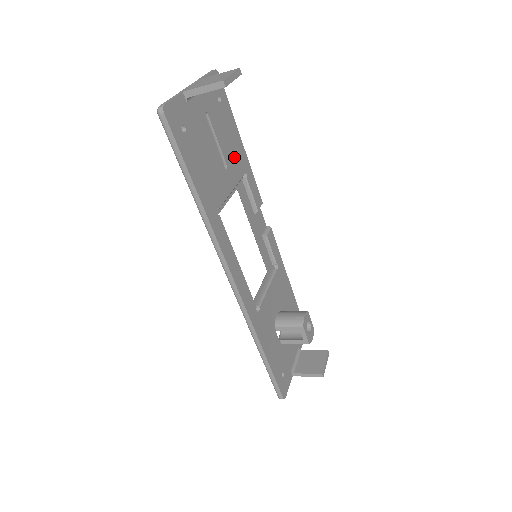
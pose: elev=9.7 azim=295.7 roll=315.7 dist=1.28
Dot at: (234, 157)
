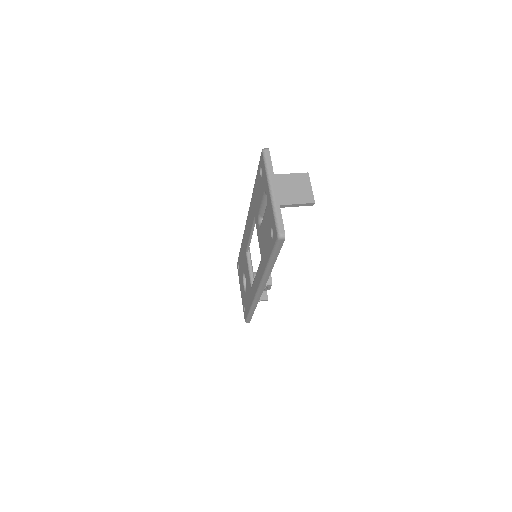
Dot at: occluded
